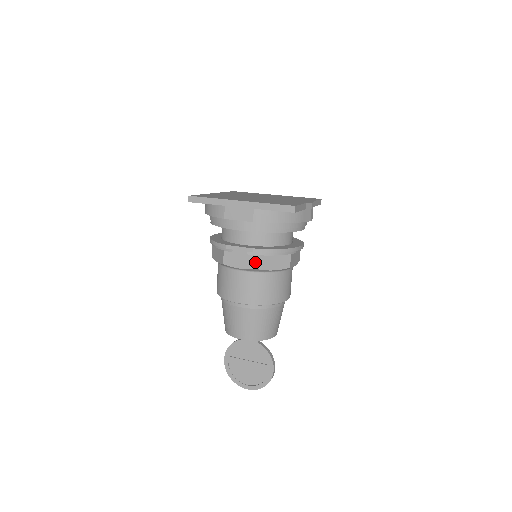
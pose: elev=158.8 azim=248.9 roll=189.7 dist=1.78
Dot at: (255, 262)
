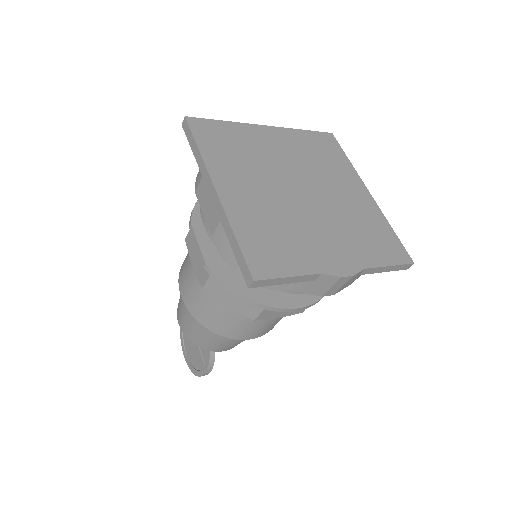
Dot at: (204, 278)
